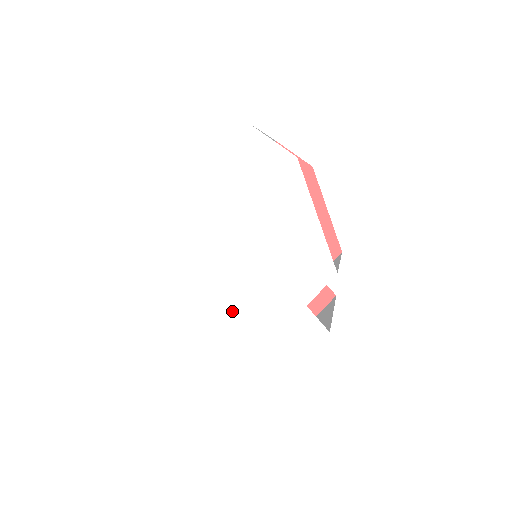
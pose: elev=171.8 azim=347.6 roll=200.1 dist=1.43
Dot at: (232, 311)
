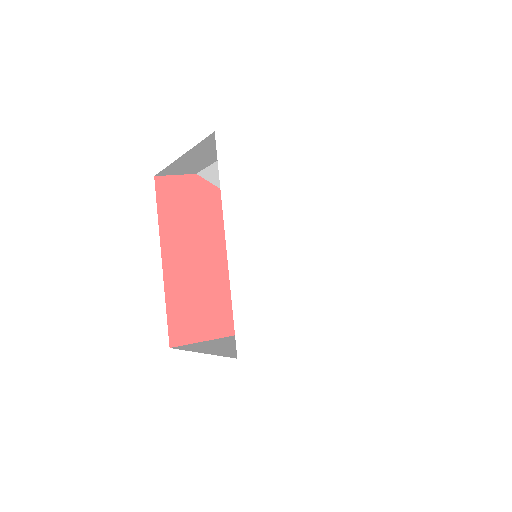
Dot at: (321, 284)
